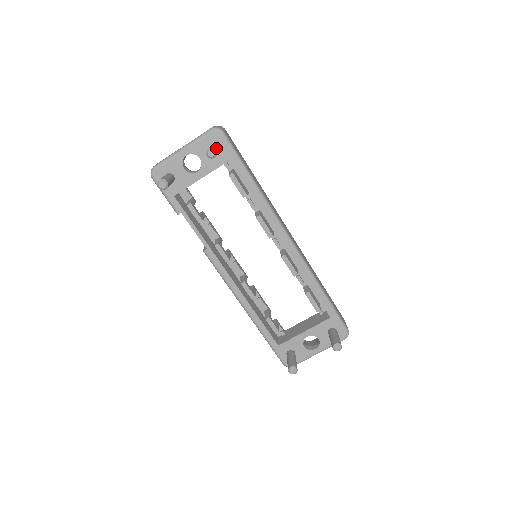
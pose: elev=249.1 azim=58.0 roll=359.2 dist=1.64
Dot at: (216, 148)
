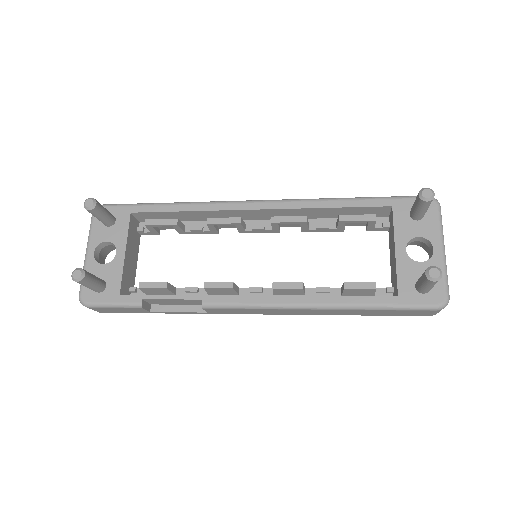
Dot at: occluded
